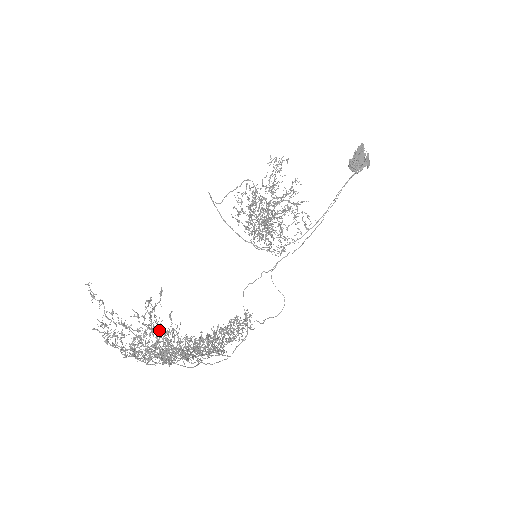
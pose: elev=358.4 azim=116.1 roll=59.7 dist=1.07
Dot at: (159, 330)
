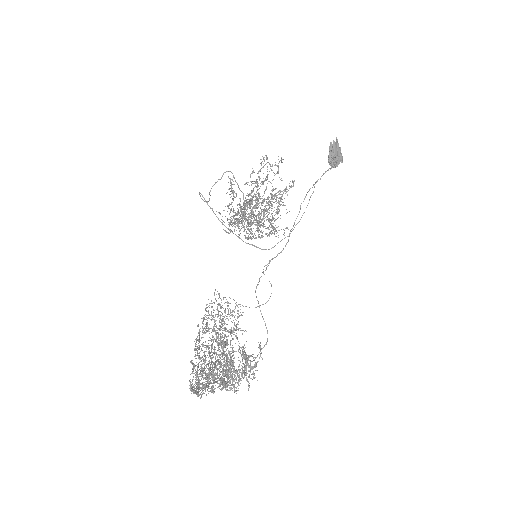
Dot at: (245, 373)
